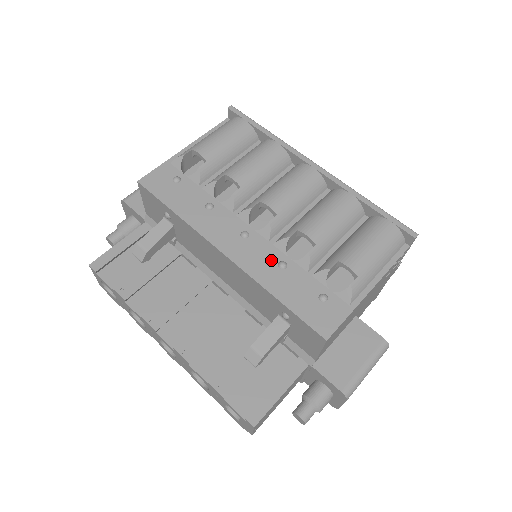
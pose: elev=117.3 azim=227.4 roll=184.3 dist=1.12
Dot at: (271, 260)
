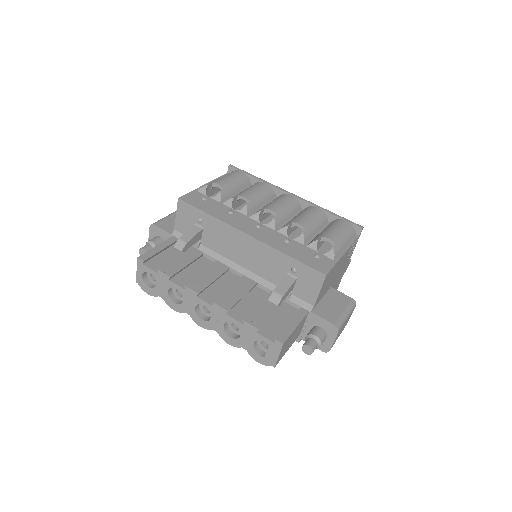
Dot at: (279, 238)
